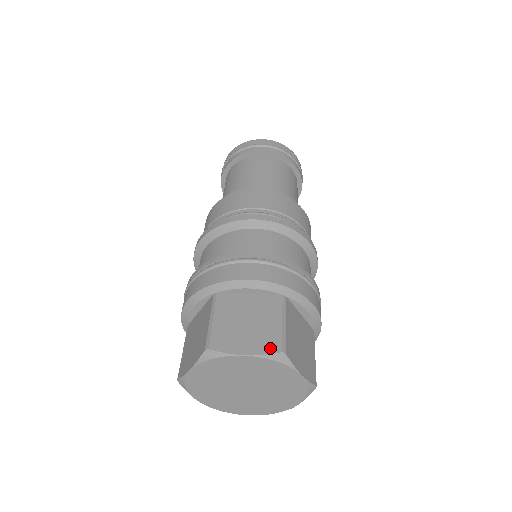
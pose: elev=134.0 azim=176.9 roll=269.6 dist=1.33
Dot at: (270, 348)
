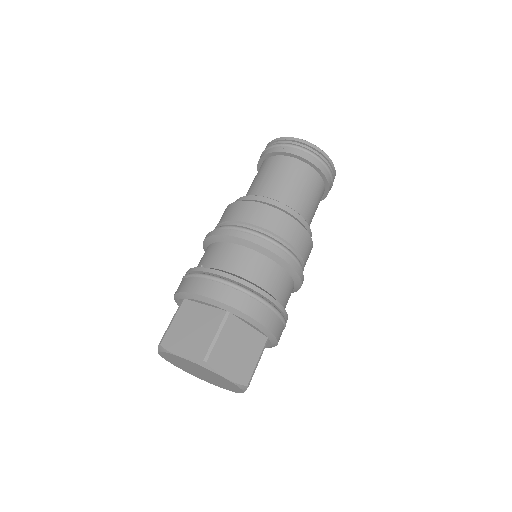
Dot at: (242, 380)
